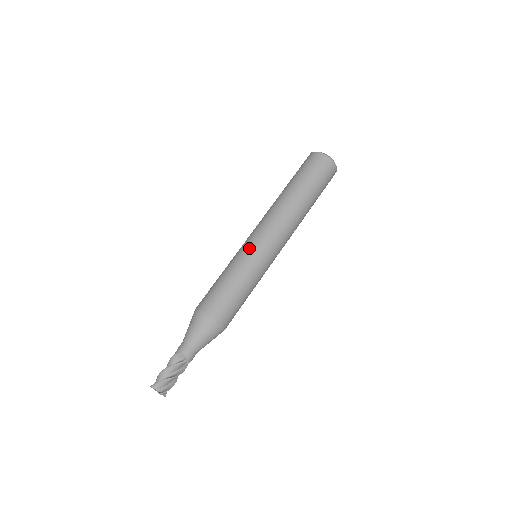
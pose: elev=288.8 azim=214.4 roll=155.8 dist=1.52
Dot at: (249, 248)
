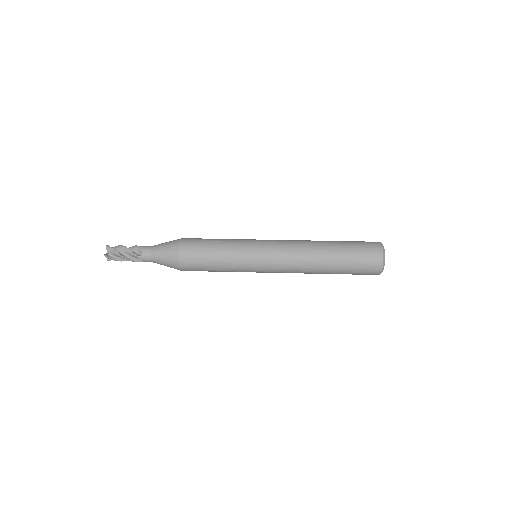
Dot at: (254, 245)
